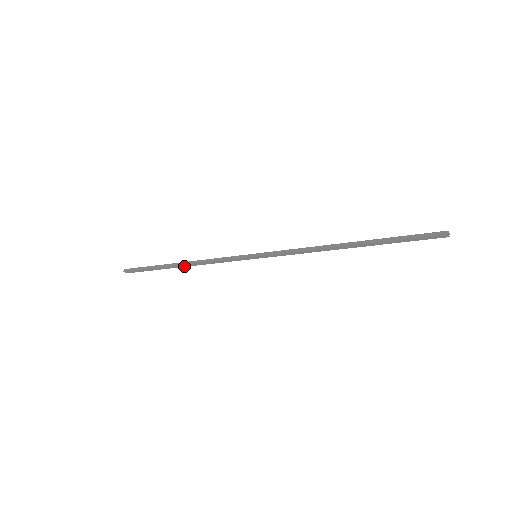
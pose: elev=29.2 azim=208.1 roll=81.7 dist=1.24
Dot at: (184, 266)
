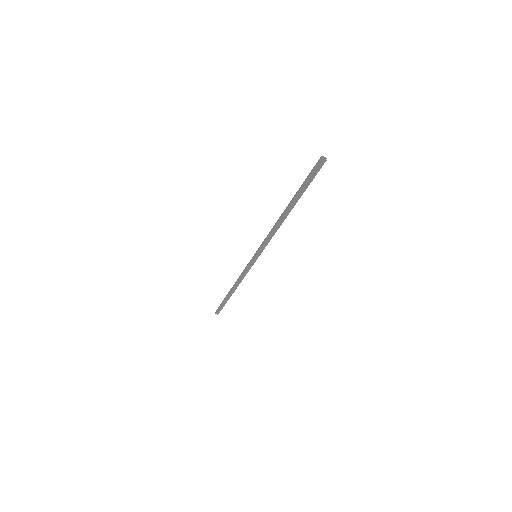
Dot at: (234, 290)
